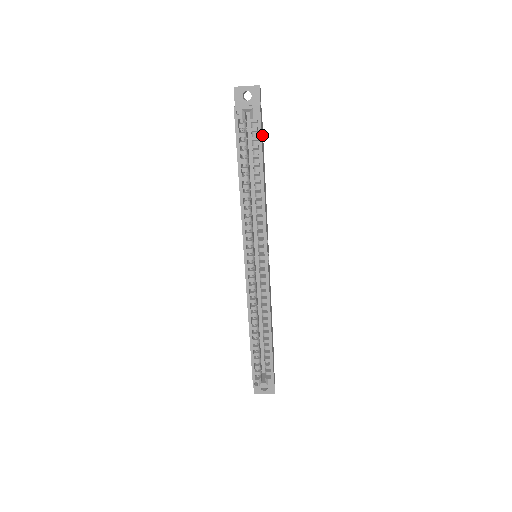
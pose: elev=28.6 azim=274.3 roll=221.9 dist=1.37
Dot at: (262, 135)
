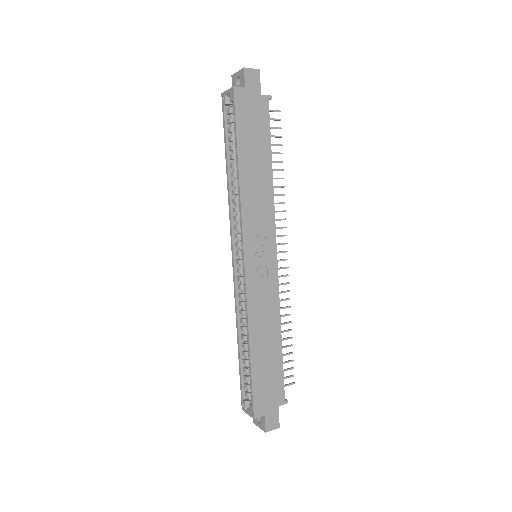
Dot at: (254, 120)
